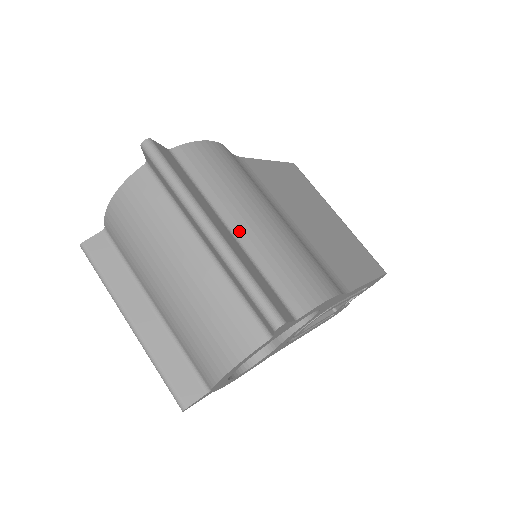
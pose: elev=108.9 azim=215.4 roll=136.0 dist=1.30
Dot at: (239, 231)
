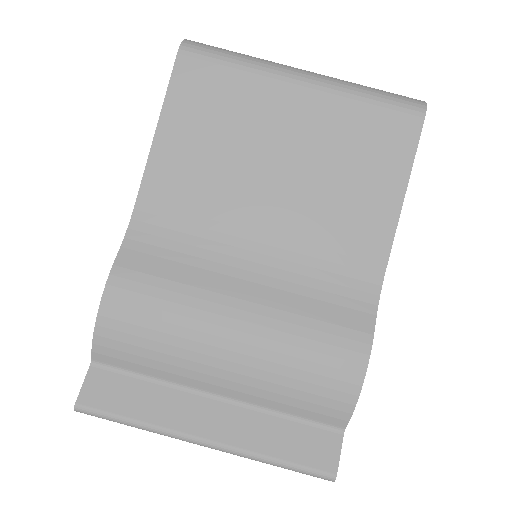
Dot at: (227, 392)
